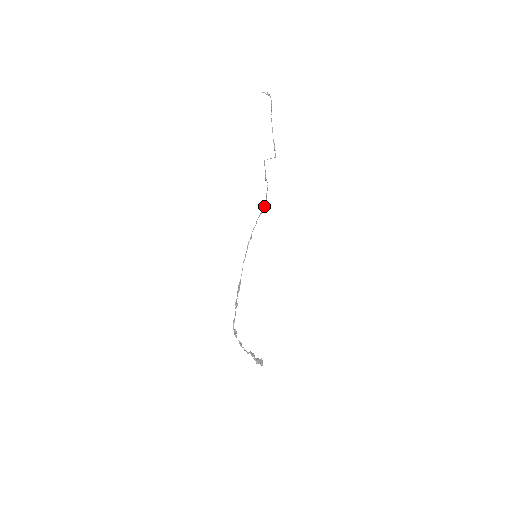
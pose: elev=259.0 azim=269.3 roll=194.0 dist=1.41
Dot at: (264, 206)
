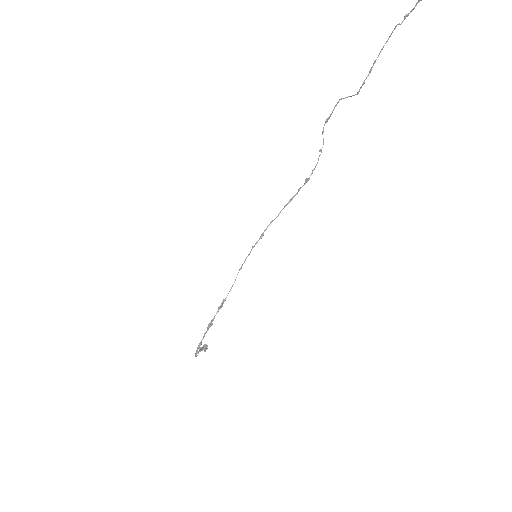
Dot at: occluded
